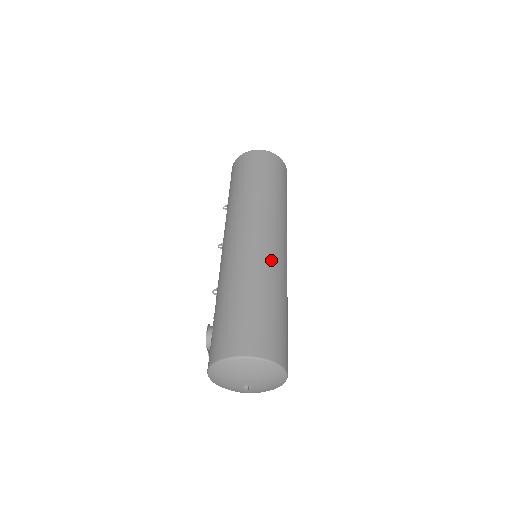
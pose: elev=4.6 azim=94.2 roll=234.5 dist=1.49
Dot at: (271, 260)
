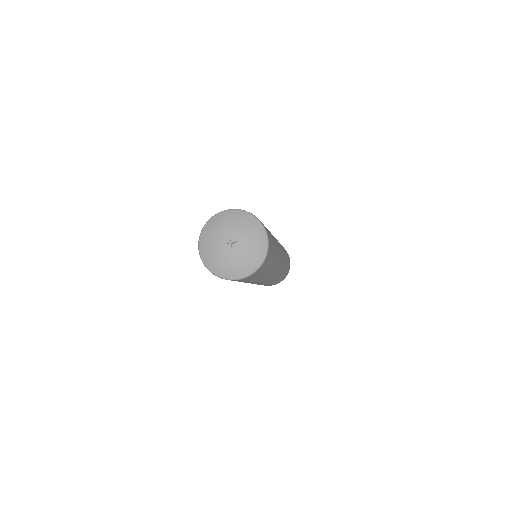
Dot at: occluded
